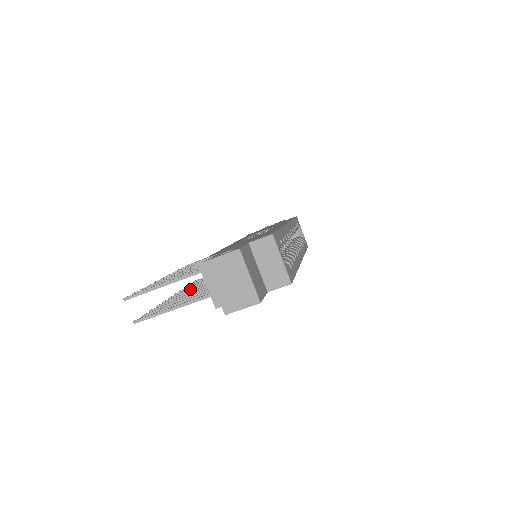
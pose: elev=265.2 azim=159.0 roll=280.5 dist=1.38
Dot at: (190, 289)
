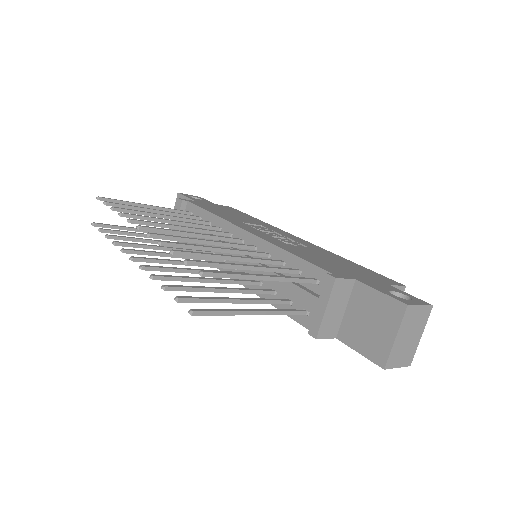
Dot at: (149, 253)
